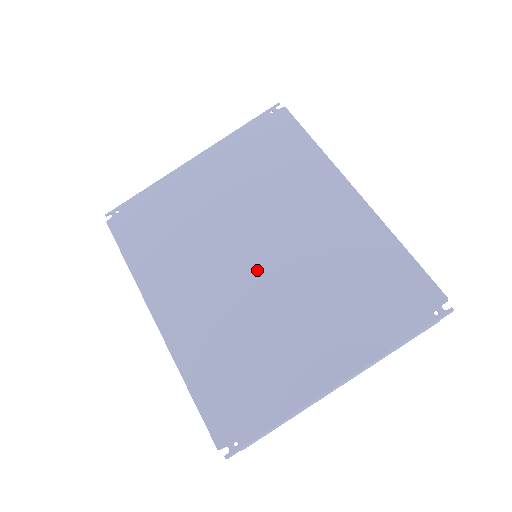
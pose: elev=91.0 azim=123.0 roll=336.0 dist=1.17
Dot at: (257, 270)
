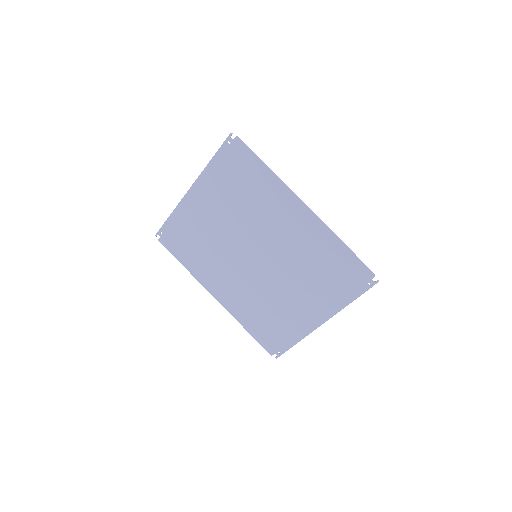
Dot at: (259, 265)
